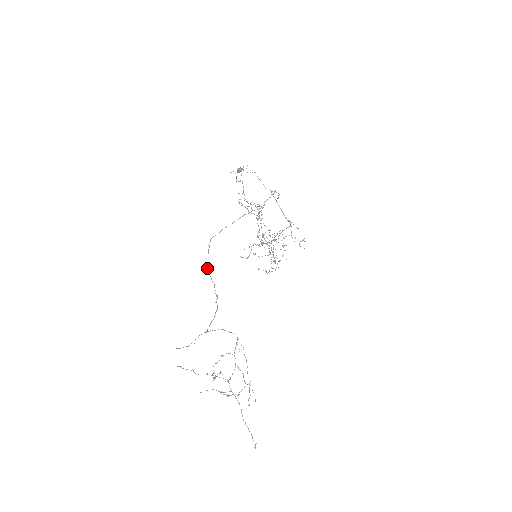
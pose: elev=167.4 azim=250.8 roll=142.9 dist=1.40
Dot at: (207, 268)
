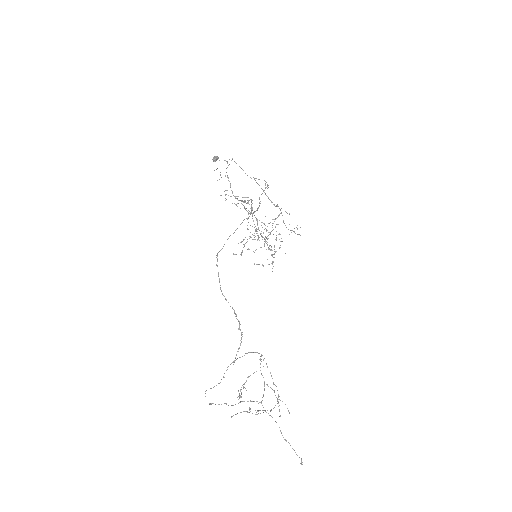
Dot at: occluded
